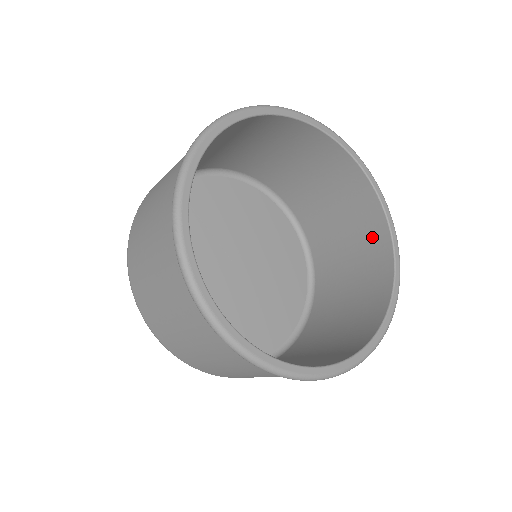
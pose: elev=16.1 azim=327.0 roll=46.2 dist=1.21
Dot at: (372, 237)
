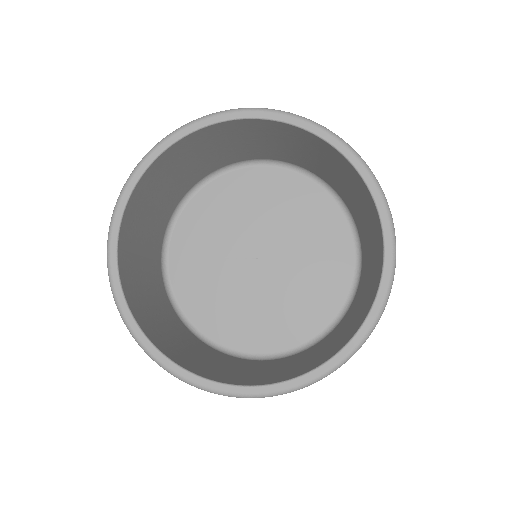
Dot at: (316, 146)
